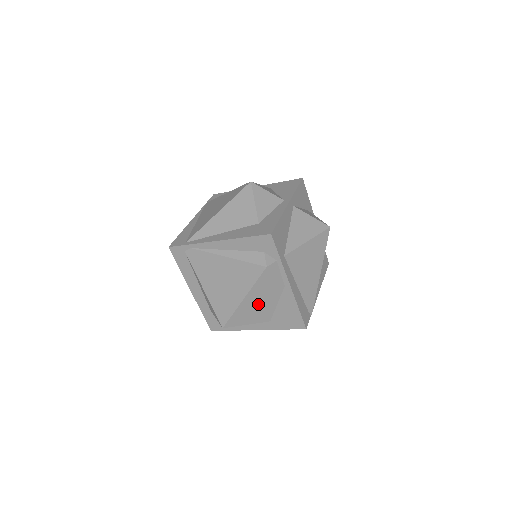
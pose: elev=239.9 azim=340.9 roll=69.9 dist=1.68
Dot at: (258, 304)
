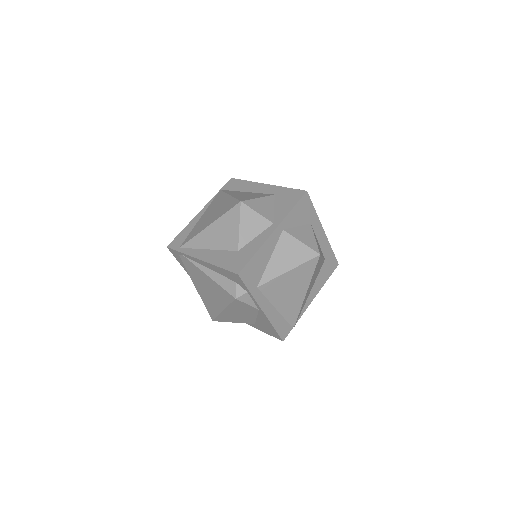
Dot at: (238, 314)
